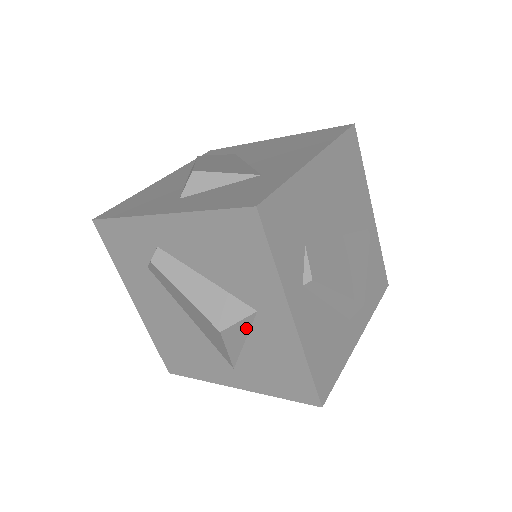
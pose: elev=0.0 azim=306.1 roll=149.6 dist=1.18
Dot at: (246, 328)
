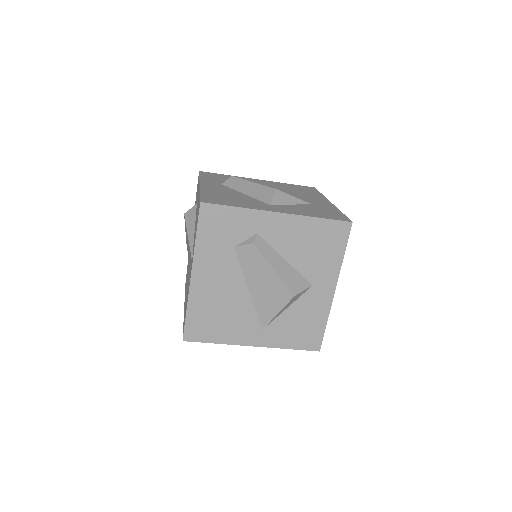
Dot at: (299, 297)
